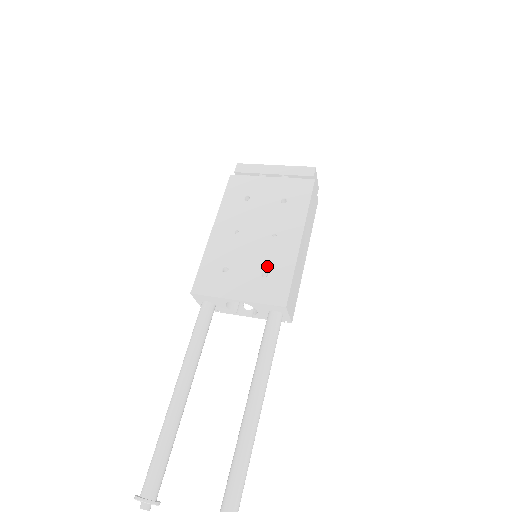
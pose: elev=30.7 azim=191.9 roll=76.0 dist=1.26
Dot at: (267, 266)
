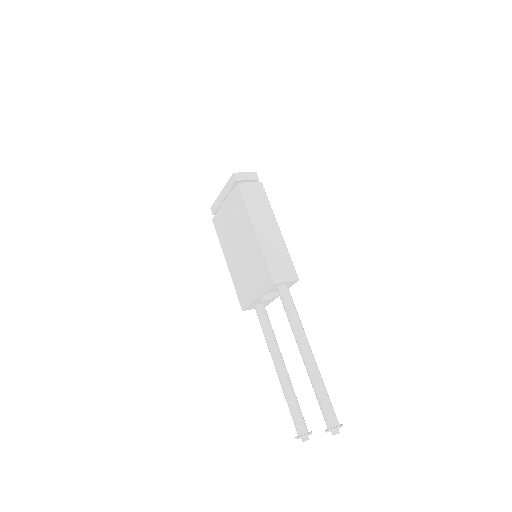
Dot at: (254, 265)
